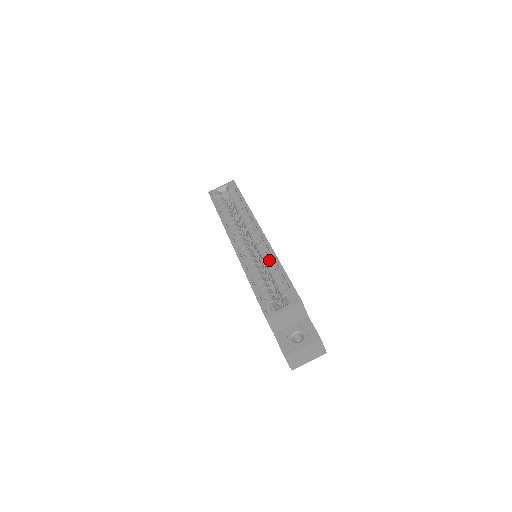
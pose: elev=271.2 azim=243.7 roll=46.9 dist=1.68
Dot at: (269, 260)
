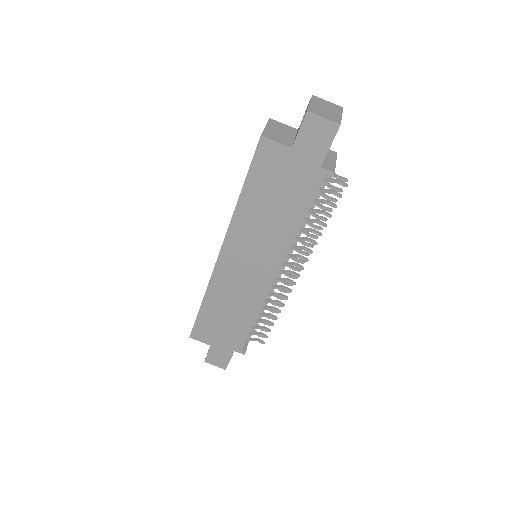
Dot at: occluded
